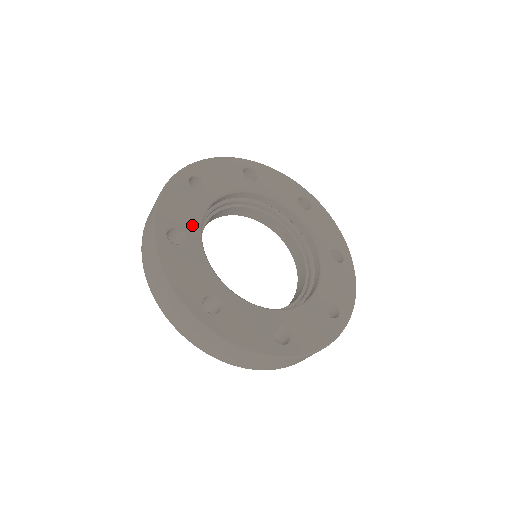
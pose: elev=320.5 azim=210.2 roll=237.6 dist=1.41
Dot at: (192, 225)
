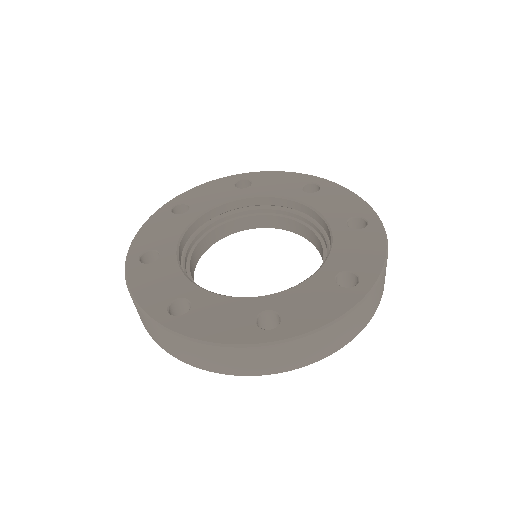
Dot at: (181, 287)
